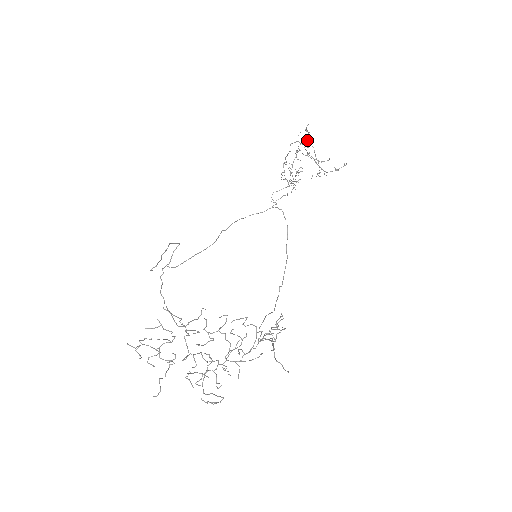
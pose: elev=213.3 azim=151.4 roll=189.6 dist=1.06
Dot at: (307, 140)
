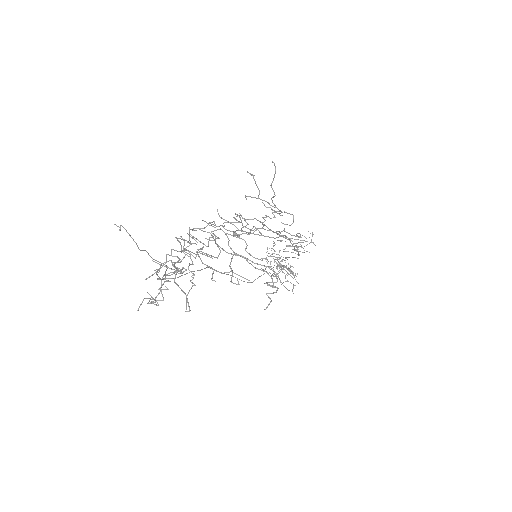
Dot at: (273, 249)
